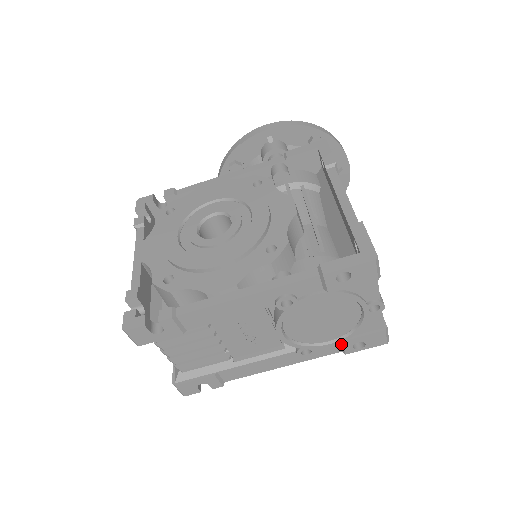
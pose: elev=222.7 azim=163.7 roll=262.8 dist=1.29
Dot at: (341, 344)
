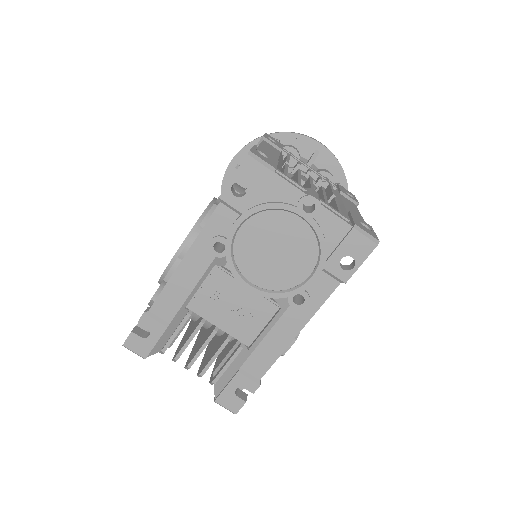
Dot at: (326, 272)
